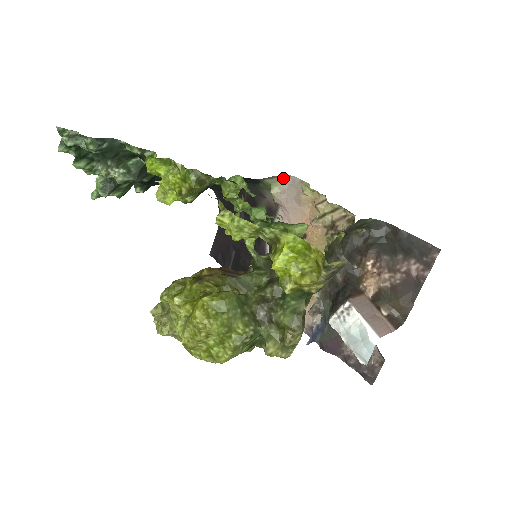
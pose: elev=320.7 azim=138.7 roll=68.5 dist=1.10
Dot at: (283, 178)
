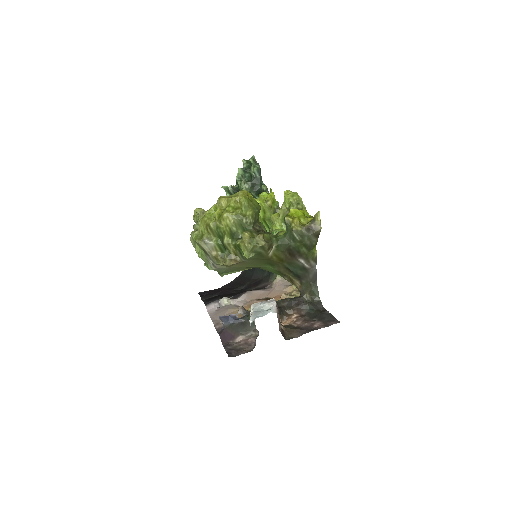
Dot at: occluded
